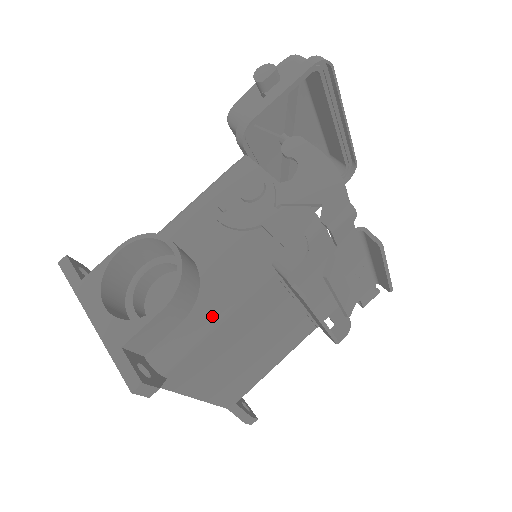
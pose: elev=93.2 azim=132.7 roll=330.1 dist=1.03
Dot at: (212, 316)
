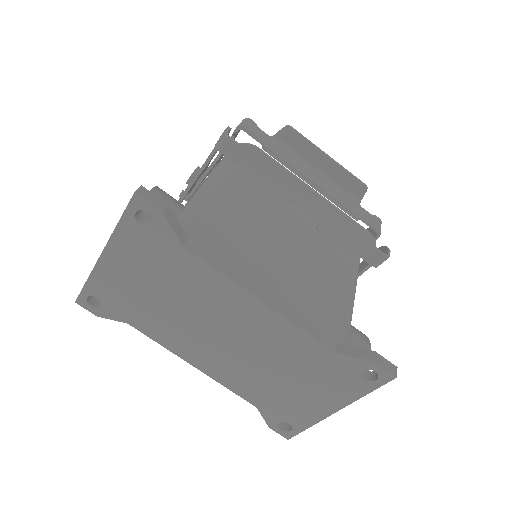
Dot at: (199, 194)
